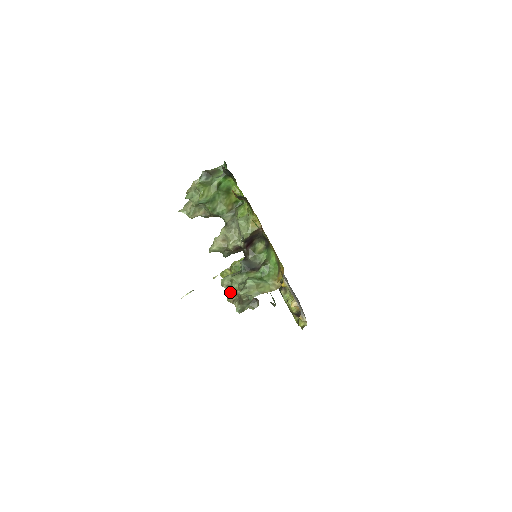
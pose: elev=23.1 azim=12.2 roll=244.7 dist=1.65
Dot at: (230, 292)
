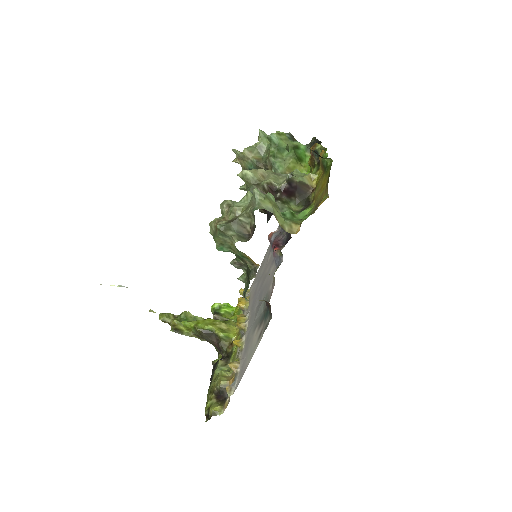
Dot at: (224, 214)
